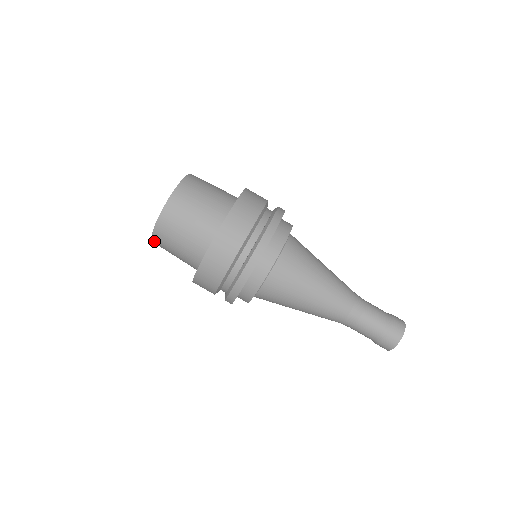
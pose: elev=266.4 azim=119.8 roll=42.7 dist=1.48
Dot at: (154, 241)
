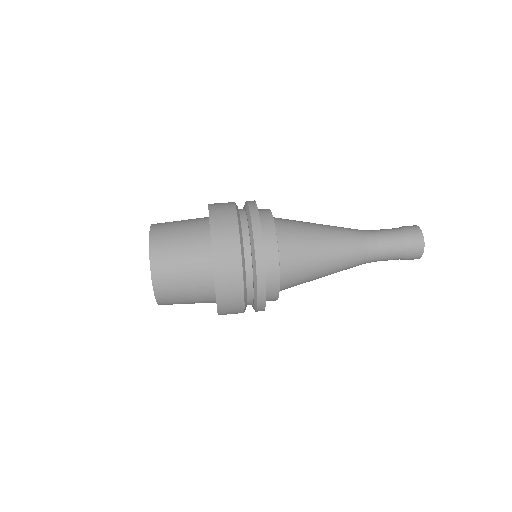
Dot at: (159, 298)
